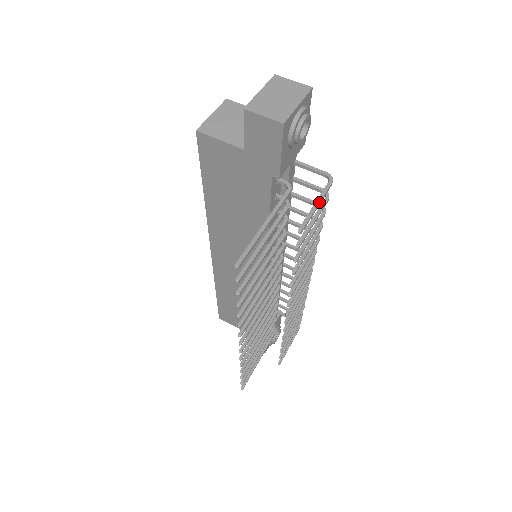
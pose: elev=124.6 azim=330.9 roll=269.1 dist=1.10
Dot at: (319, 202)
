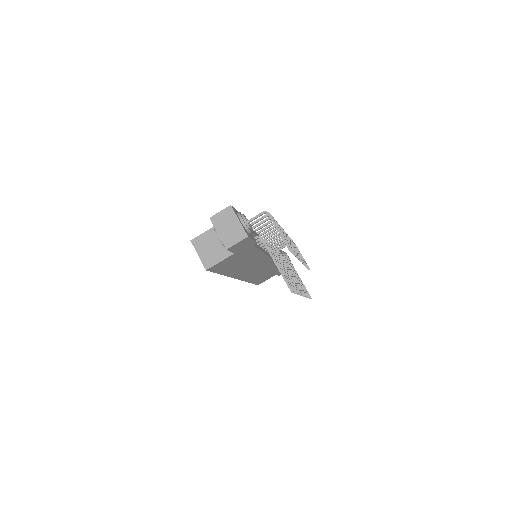
Dot at: (279, 229)
